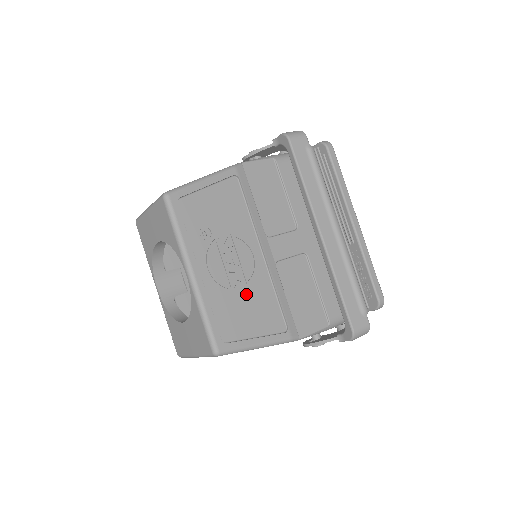
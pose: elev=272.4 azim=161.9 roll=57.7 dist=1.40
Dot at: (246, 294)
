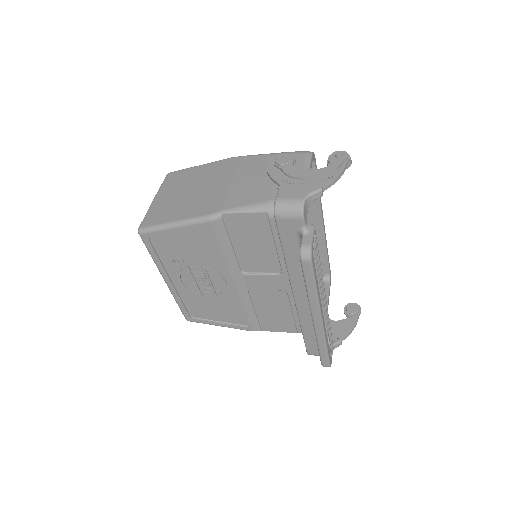
Dot at: (215, 300)
